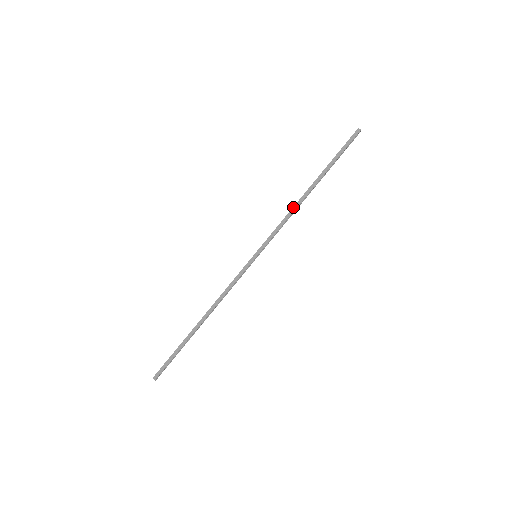
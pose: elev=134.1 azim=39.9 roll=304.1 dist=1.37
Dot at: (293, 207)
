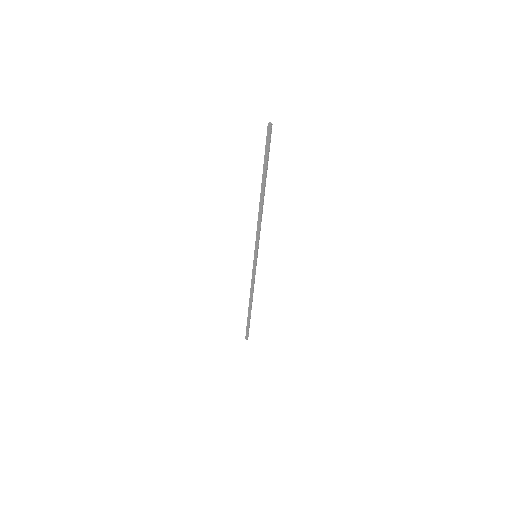
Dot at: (258, 214)
